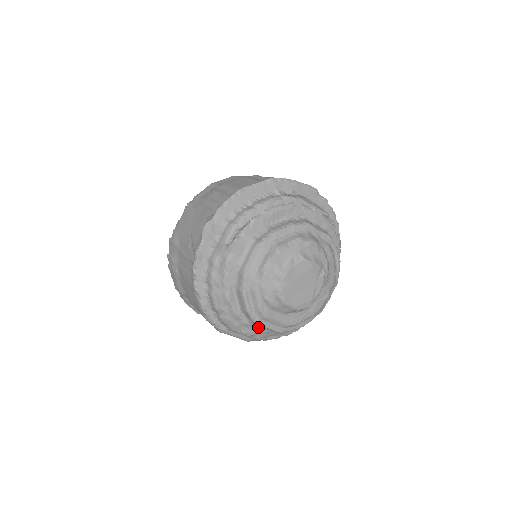
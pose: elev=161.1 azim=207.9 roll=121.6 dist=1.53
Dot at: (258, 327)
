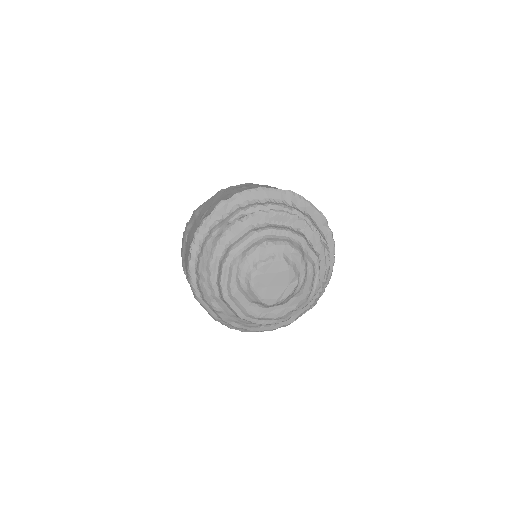
Dot at: (225, 305)
